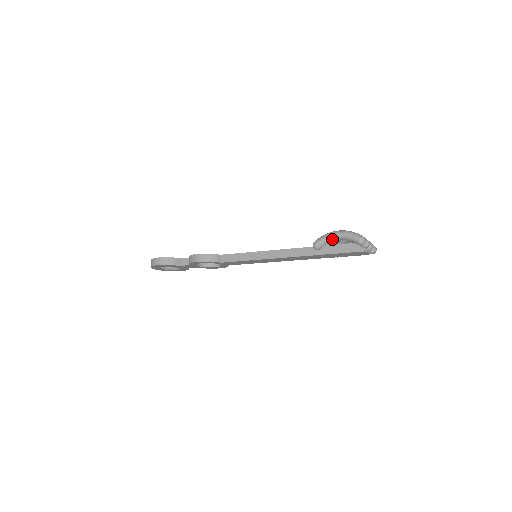
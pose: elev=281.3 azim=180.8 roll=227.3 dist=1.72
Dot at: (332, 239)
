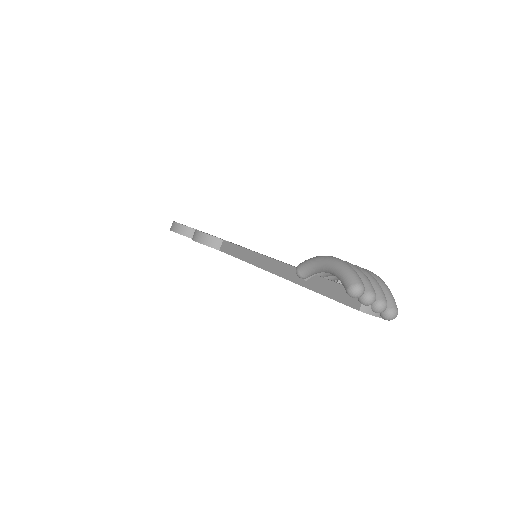
Dot at: (320, 268)
